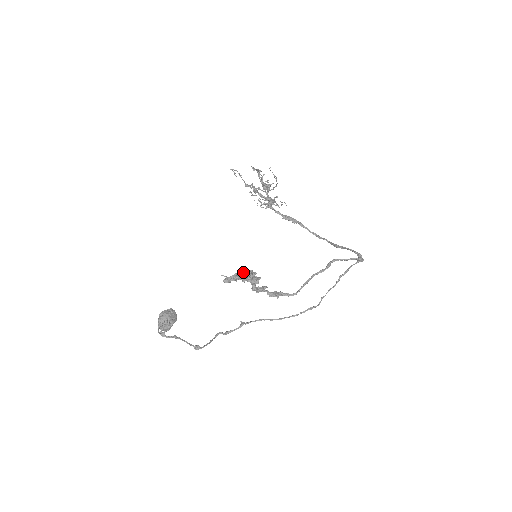
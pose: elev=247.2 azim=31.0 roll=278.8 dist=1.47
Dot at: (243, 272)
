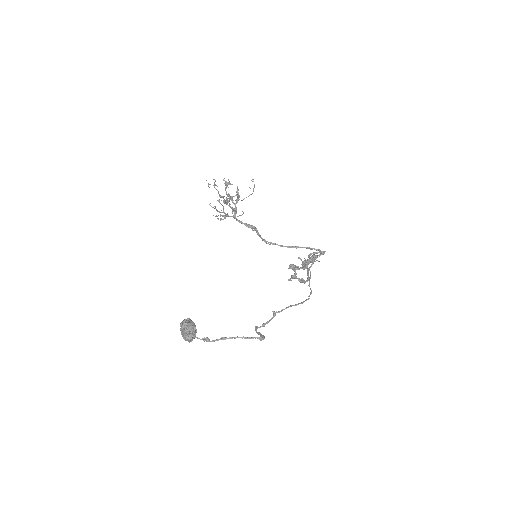
Dot at: occluded
